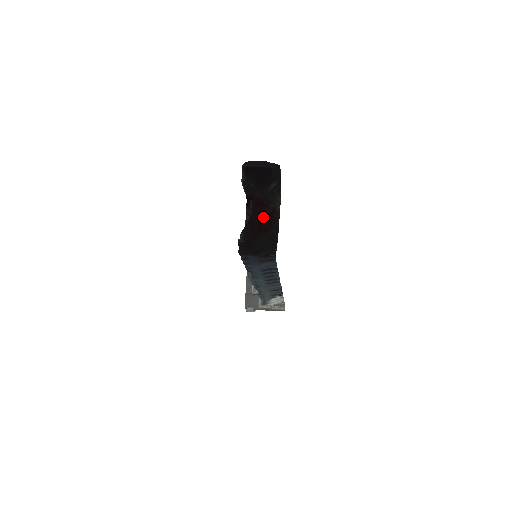
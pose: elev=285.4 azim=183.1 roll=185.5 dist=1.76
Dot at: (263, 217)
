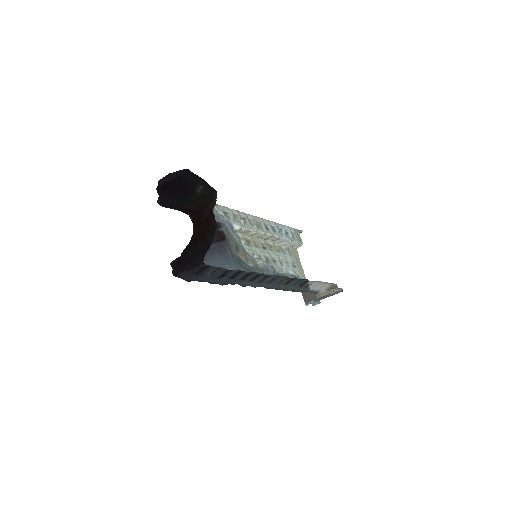
Dot at: (200, 225)
